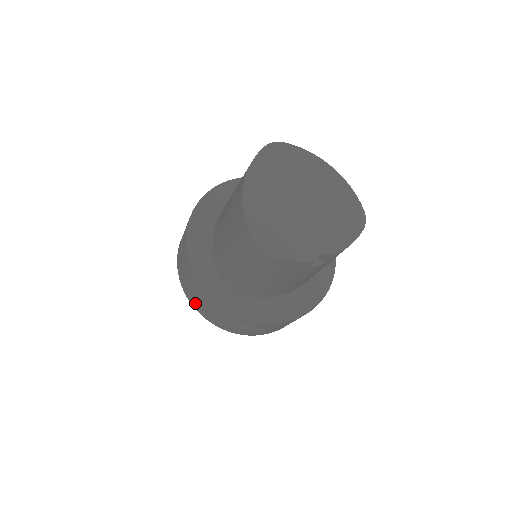
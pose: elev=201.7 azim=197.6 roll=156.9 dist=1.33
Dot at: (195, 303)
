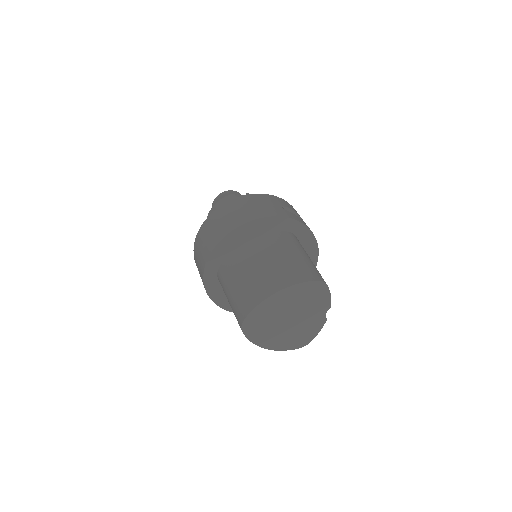
Dot at: occluded
